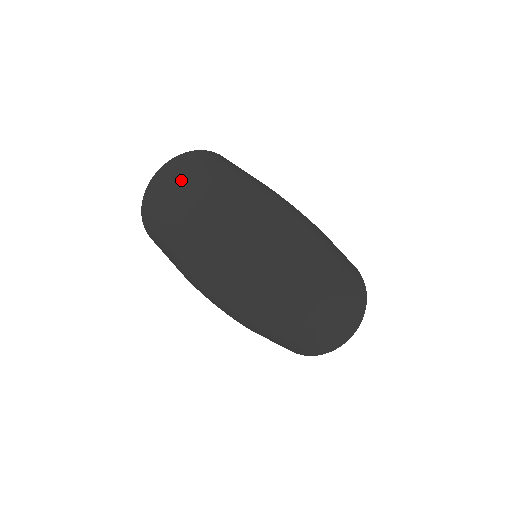
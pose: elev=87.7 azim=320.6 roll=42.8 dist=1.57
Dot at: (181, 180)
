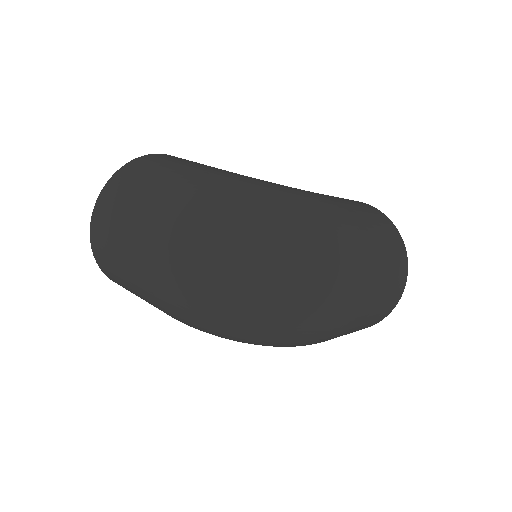
Dot at: (124, 218)
